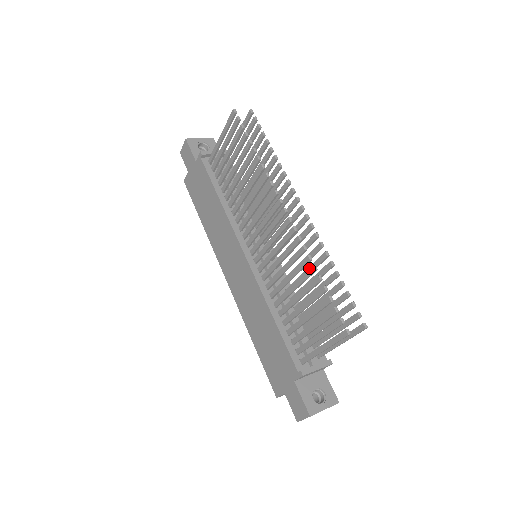
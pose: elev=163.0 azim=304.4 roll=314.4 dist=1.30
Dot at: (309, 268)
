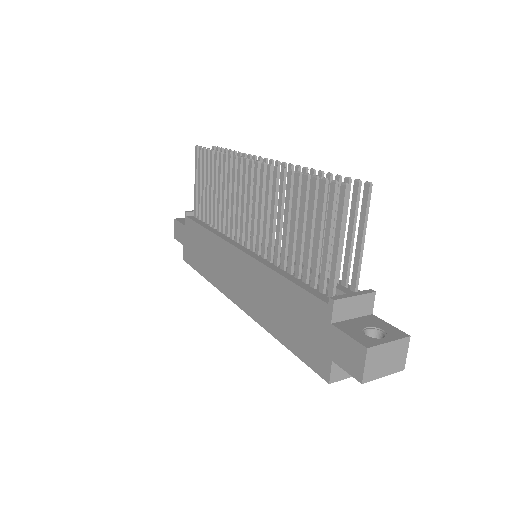
Dot at: (287, 178)
